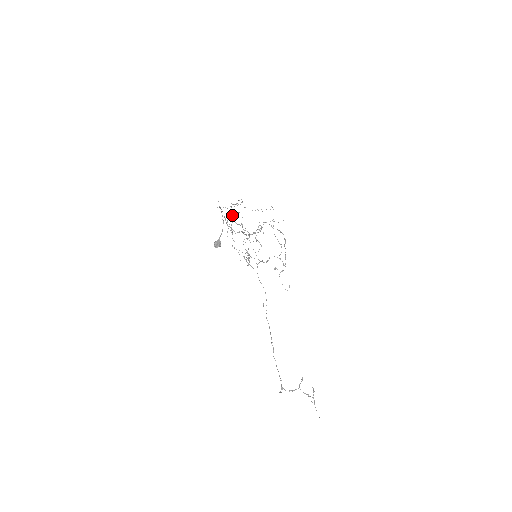
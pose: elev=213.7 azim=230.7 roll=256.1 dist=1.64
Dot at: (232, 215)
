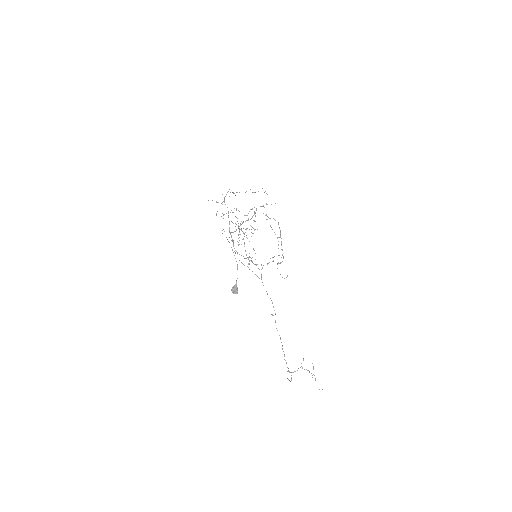
Dot at: occluded
